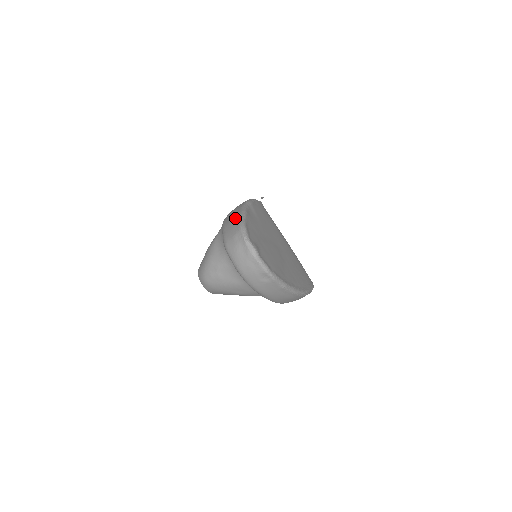
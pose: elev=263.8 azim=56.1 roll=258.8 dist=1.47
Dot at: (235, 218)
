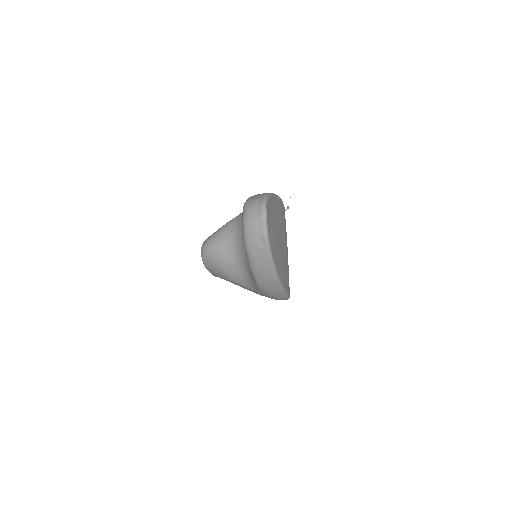
Dot at: (263, 193)
